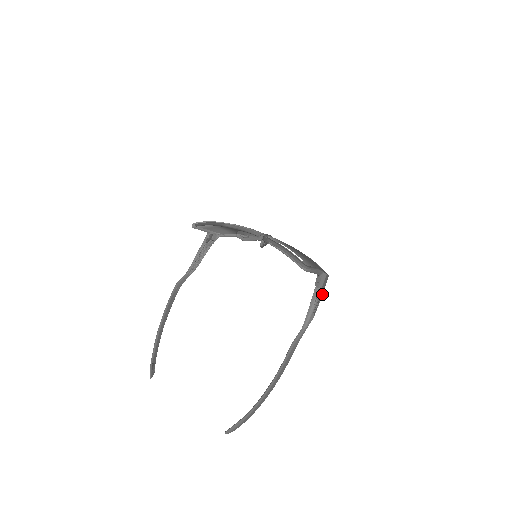
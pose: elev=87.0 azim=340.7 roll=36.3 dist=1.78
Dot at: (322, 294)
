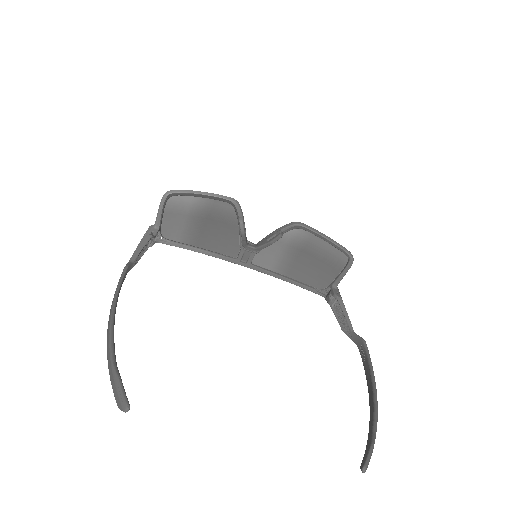
Dot at: occluded
